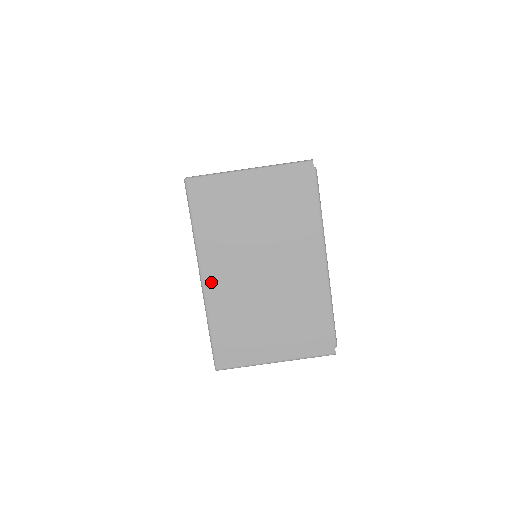
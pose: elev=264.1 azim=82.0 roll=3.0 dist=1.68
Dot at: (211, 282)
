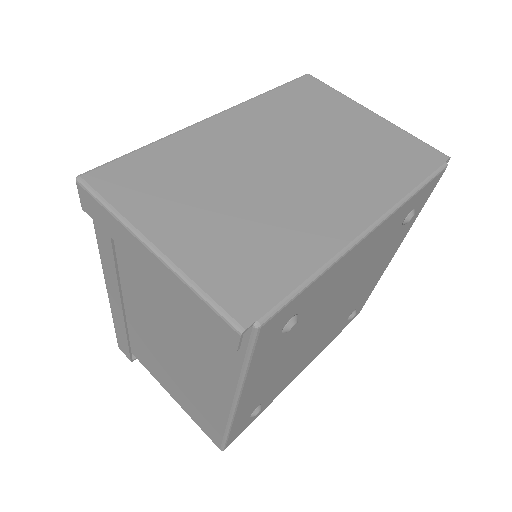
Dot at: (217, 125)
